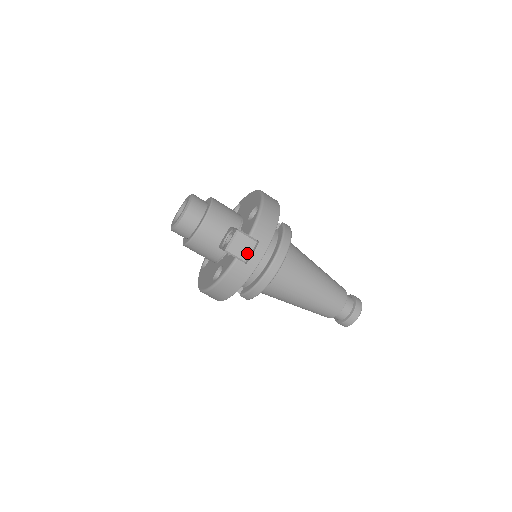
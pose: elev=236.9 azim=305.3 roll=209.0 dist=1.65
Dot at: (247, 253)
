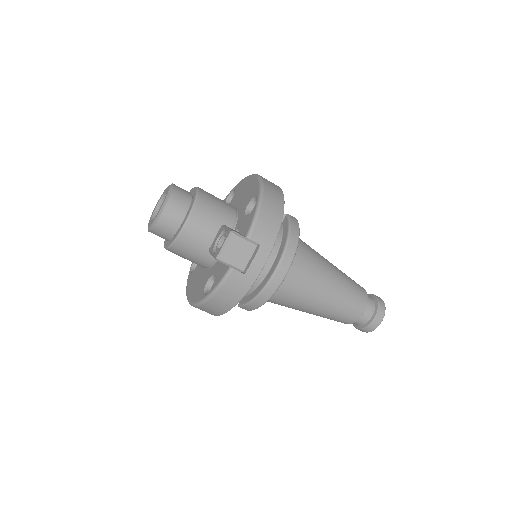
Dot at: (245, 260)
